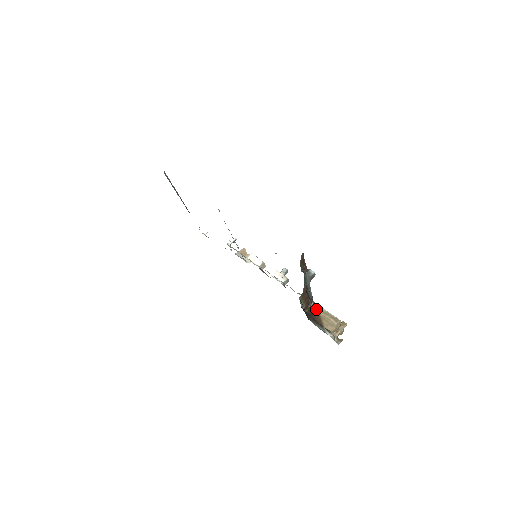
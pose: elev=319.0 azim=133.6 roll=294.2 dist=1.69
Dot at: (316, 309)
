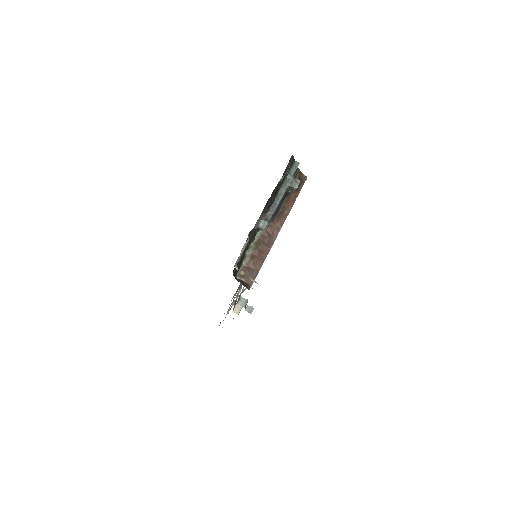
Dot at: (264, 220)
